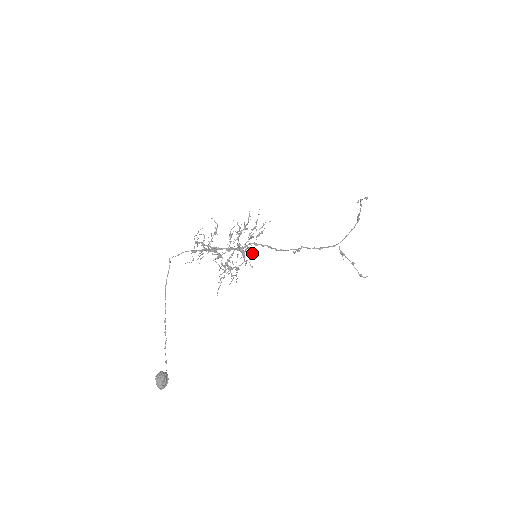
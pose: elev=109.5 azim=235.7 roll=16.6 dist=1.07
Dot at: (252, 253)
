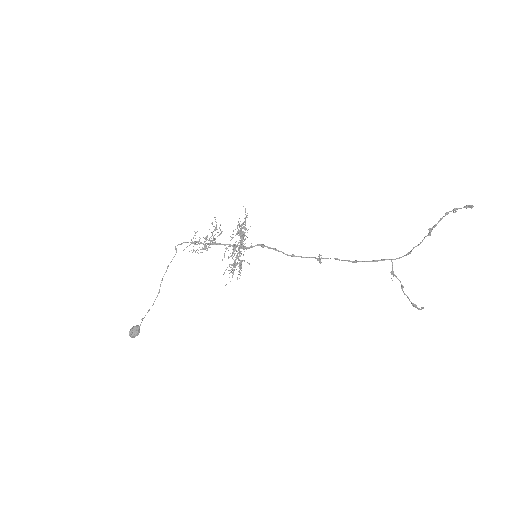
Dot at: occluded
